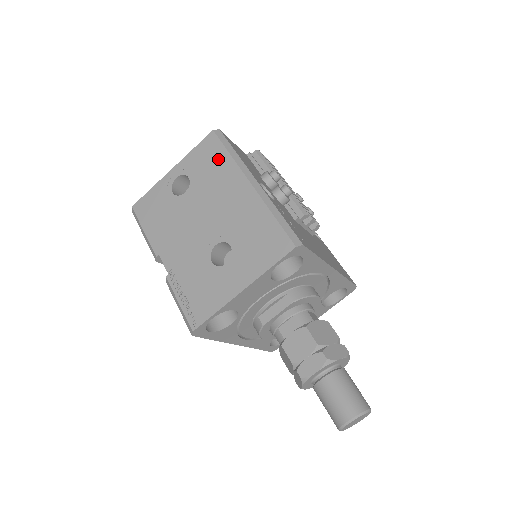
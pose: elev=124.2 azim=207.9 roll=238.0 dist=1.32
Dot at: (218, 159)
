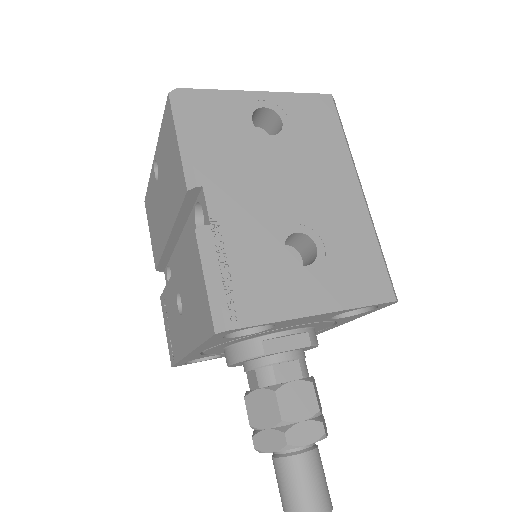
Dot at: (329, 132)
